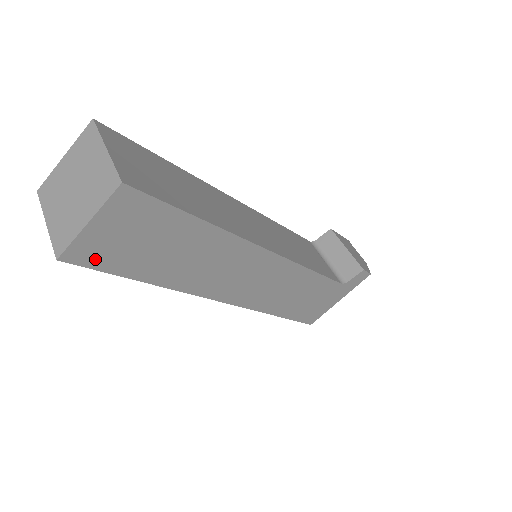
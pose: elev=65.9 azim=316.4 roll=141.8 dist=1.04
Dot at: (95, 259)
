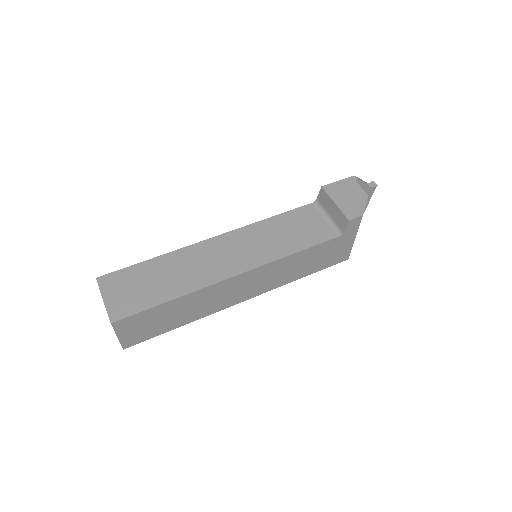
Dot at: (139, 339)
